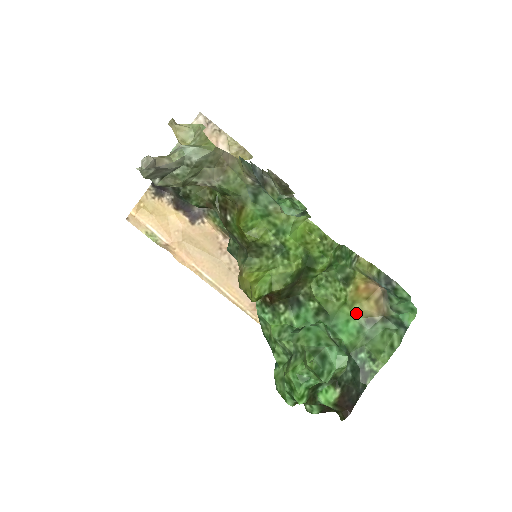
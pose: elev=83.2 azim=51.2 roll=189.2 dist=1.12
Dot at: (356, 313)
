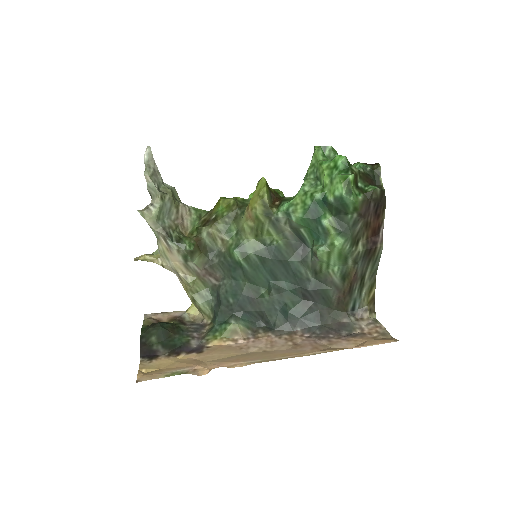
Dot at: occluded
